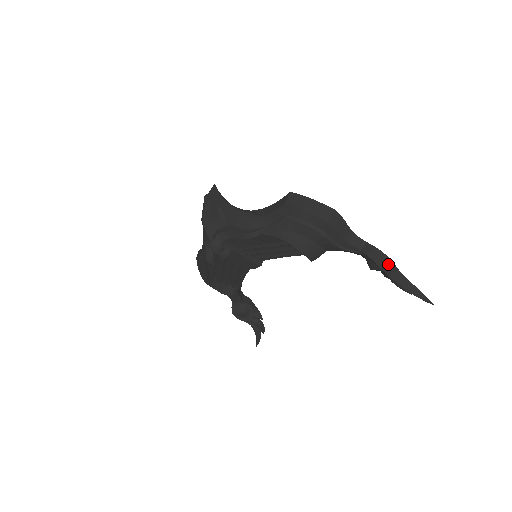
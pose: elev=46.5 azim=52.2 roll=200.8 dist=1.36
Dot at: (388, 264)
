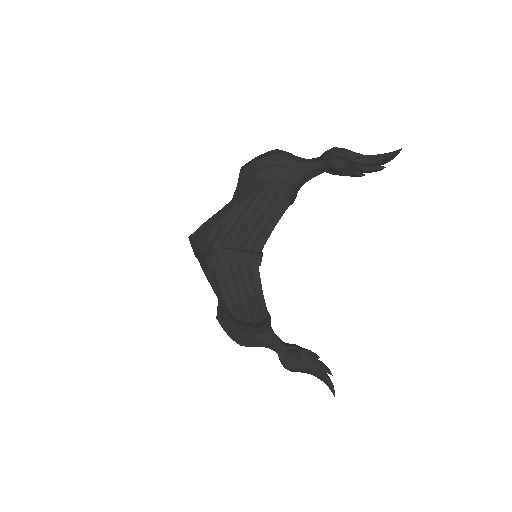
Dot at: (343, 152)
